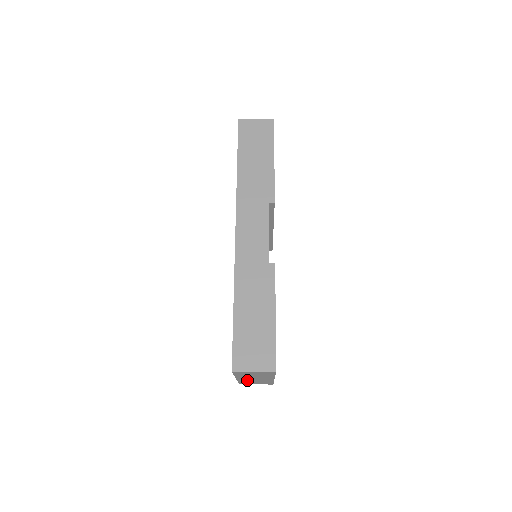
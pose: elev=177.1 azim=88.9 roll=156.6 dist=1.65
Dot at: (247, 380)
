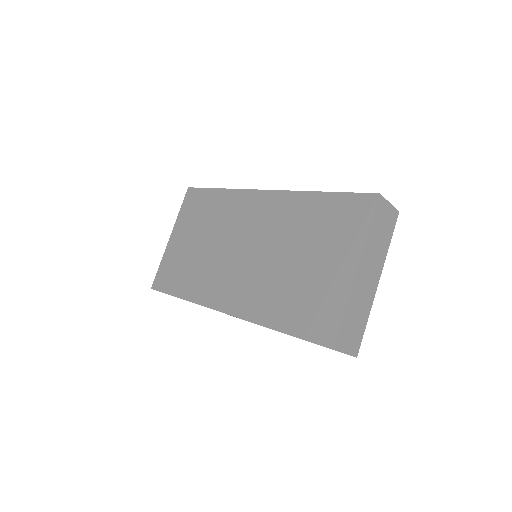
Dot at: (357, 291)
